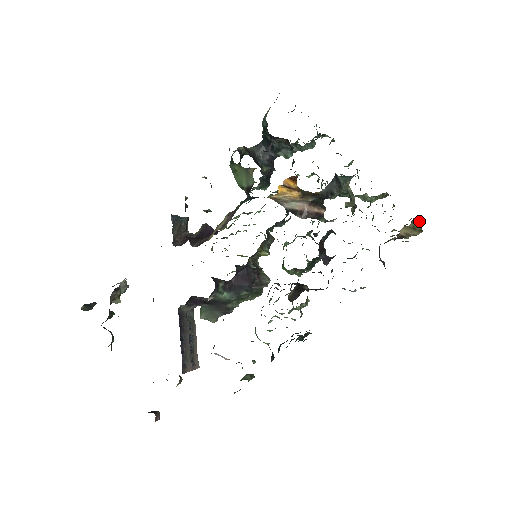
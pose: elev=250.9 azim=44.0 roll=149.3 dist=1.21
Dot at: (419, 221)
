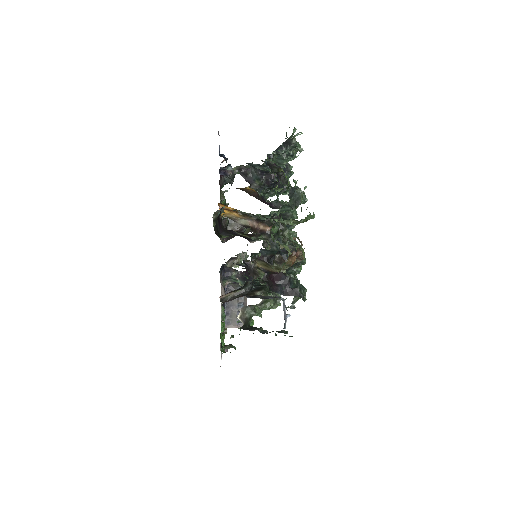
Dot at: (251, 262)
